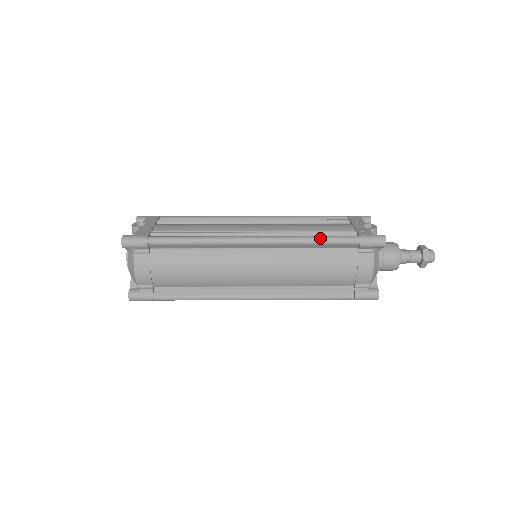
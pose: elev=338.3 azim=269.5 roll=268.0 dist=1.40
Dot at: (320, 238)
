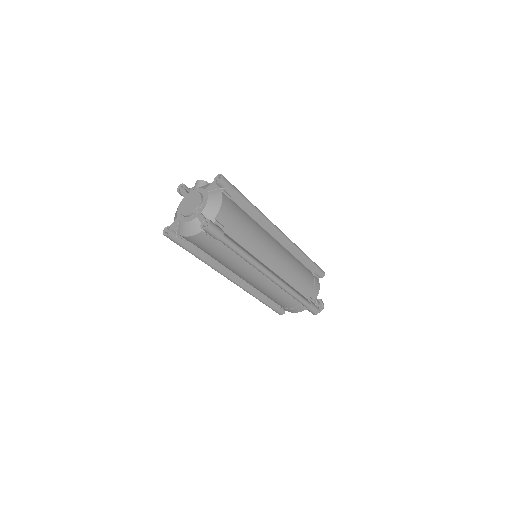
Dot at: occluded
